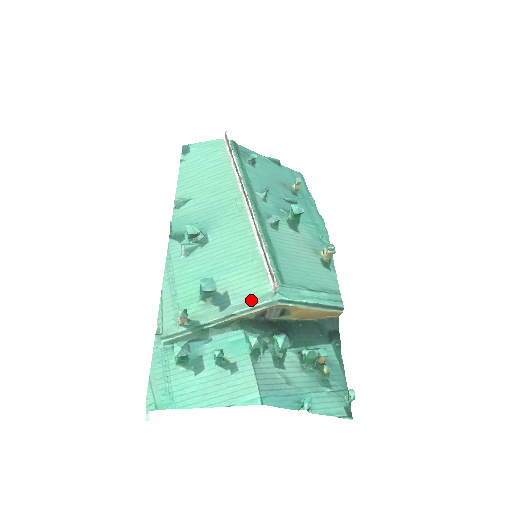
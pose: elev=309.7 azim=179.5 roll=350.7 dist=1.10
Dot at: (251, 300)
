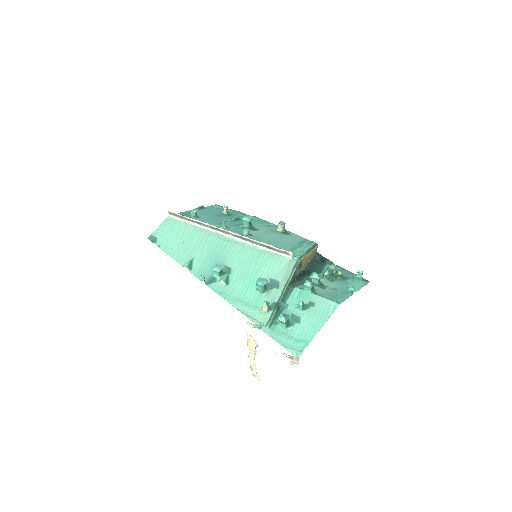
Dot at: (286, 271)
